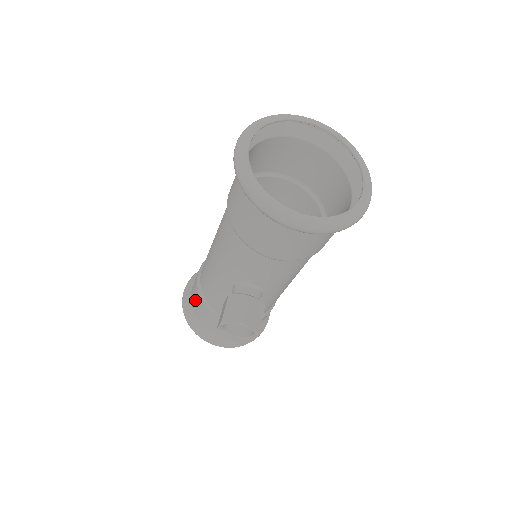
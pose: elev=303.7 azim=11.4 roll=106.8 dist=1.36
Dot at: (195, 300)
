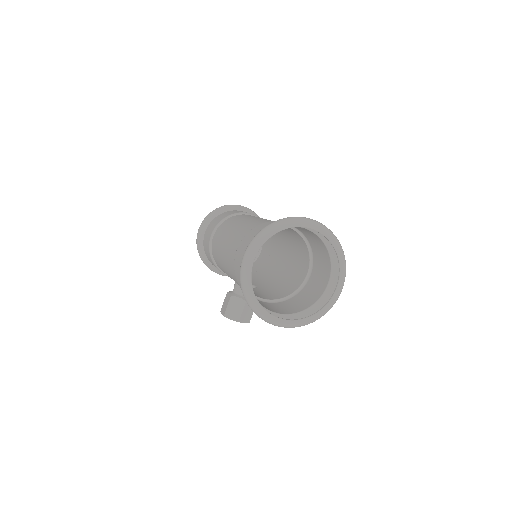
Dot at: (207, 252)
